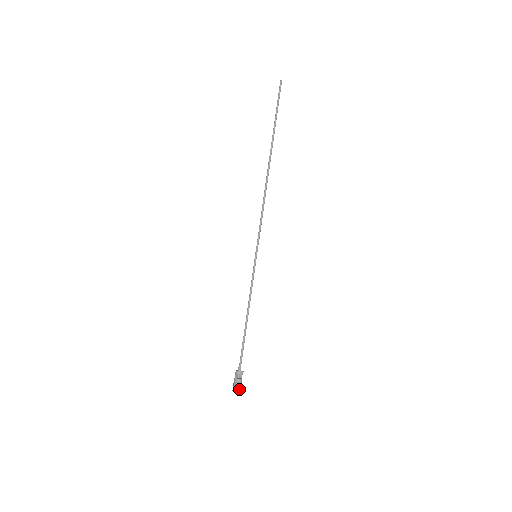
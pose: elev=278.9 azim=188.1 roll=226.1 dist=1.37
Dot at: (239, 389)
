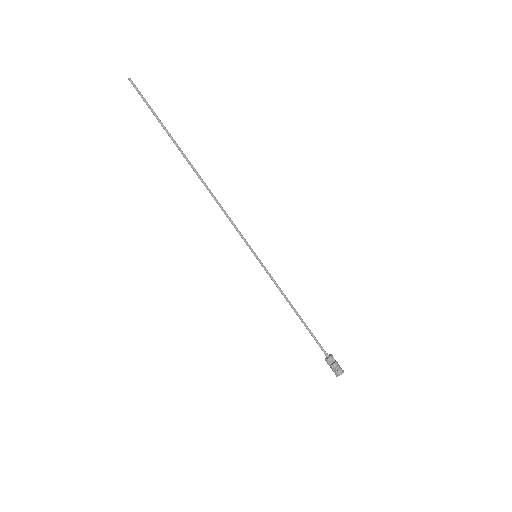
Dot at: (340, 372)
